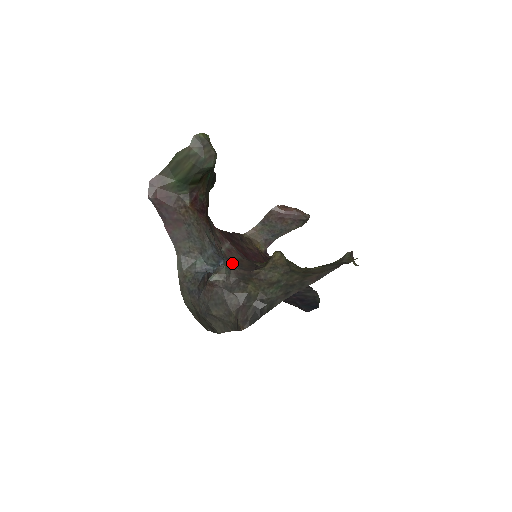
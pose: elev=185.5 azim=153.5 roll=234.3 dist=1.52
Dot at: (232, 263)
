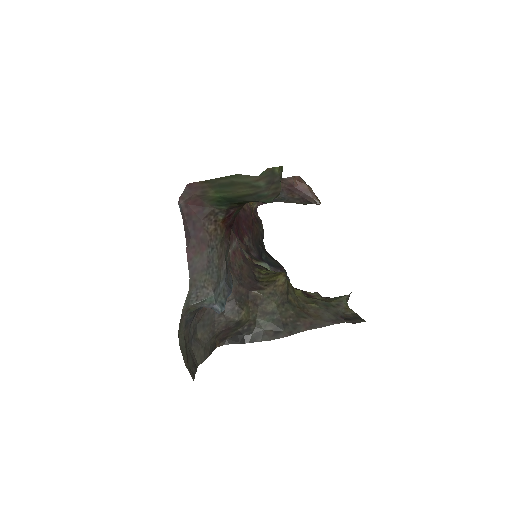
Dot at: (234, 276)
